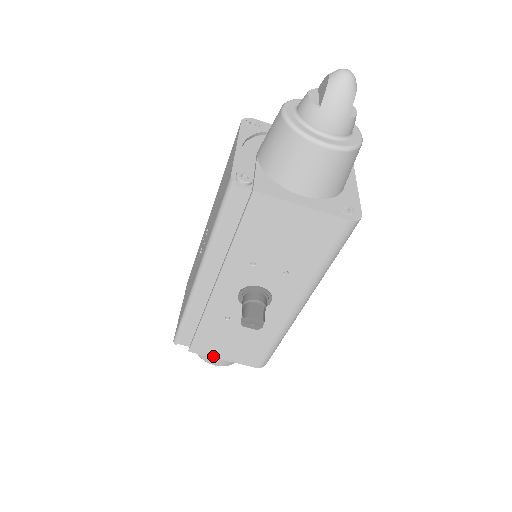
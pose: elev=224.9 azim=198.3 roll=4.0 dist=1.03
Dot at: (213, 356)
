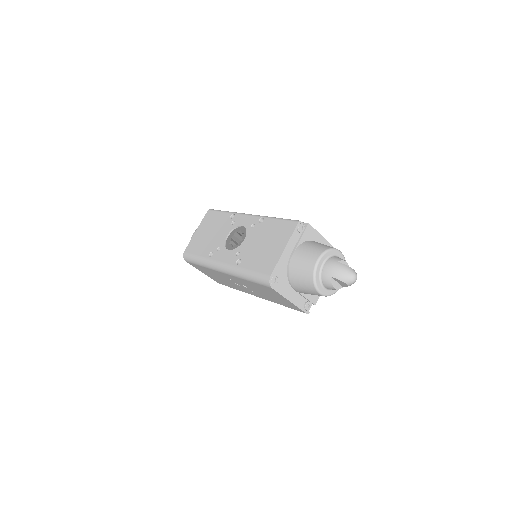
Dot at: occluded
